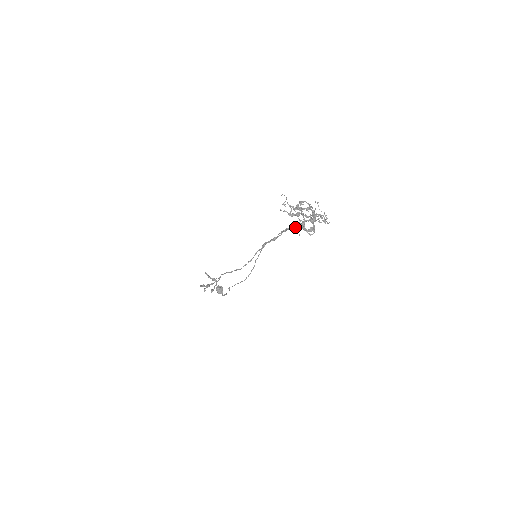
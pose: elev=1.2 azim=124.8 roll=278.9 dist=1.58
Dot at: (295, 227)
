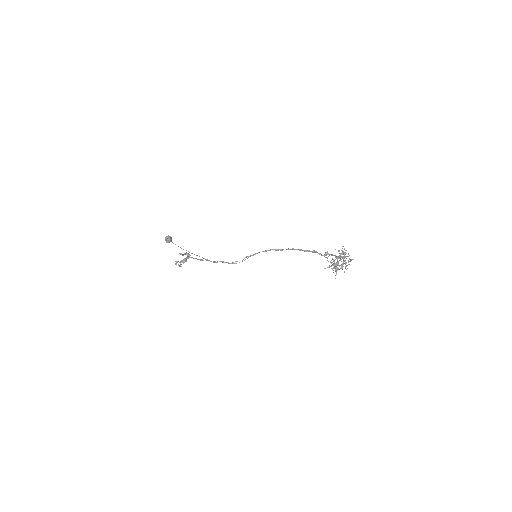
Dot at: (312, 252)
